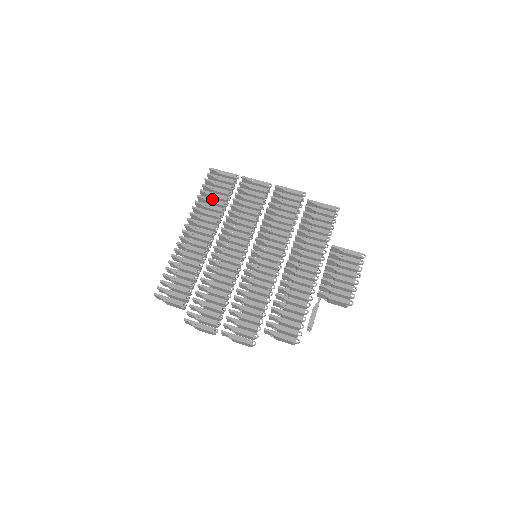
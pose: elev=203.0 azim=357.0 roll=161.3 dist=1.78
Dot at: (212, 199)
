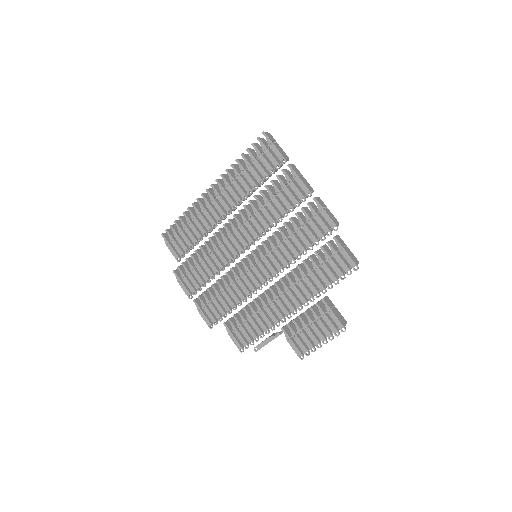
Dot at: (247, 173)
